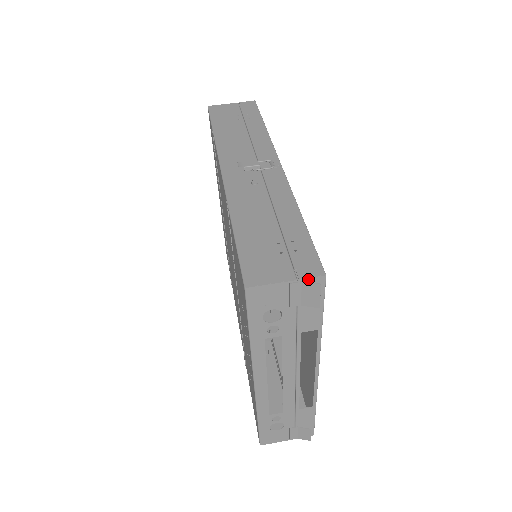
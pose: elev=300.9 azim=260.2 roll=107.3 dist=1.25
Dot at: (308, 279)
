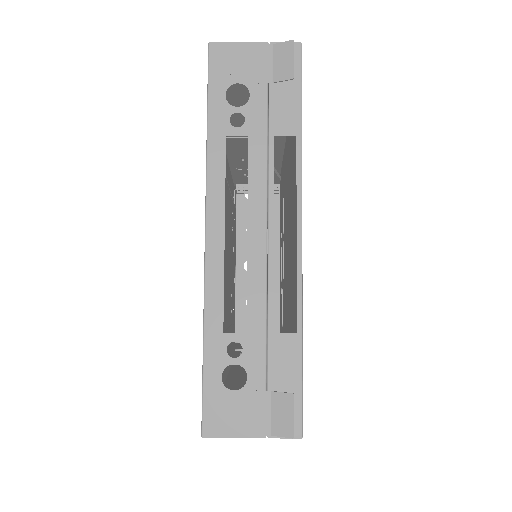
Dot at: (281, 44)
